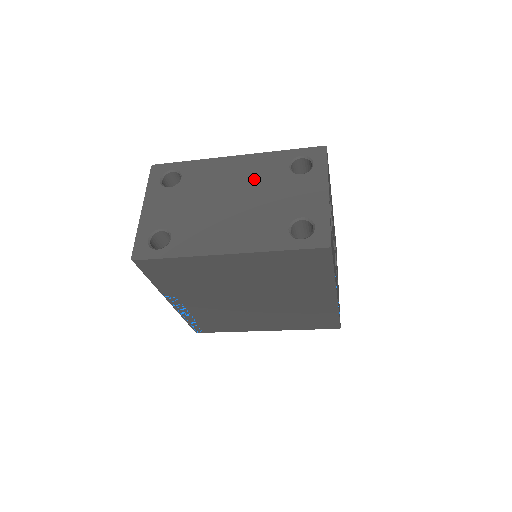
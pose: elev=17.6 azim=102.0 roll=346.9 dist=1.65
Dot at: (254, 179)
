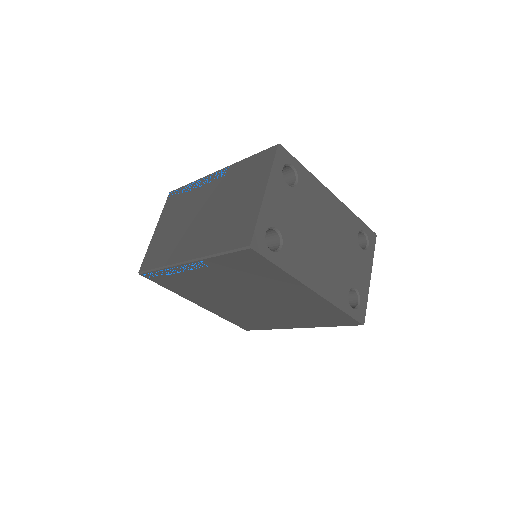
Dot at: (339, 230)
